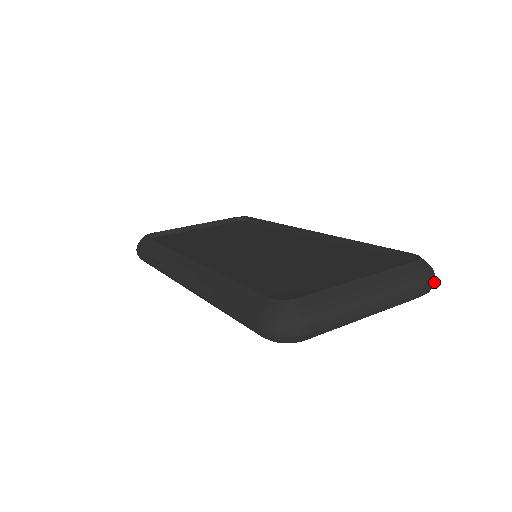
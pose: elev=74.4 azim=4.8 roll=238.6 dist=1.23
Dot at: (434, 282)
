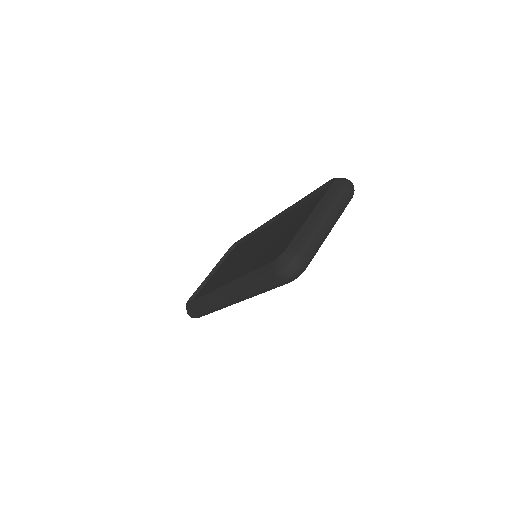
Dot at: (352, 184)
